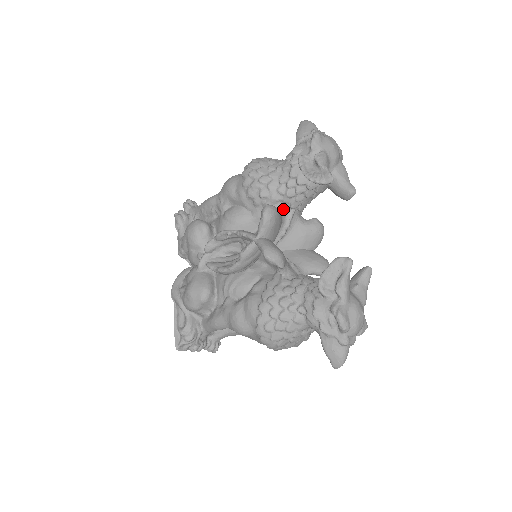
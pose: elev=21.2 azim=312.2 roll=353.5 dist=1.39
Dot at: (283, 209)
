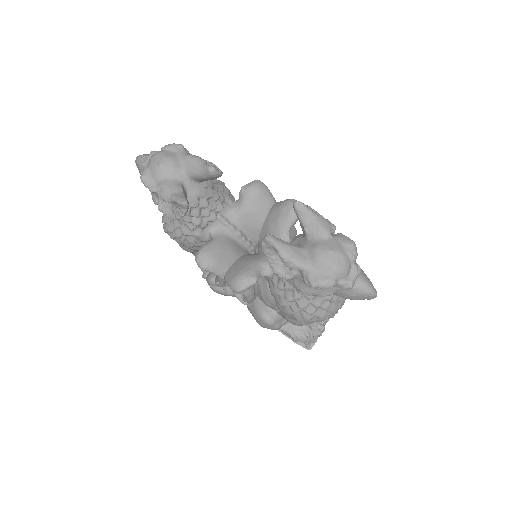
Dot at: (213, 228)
